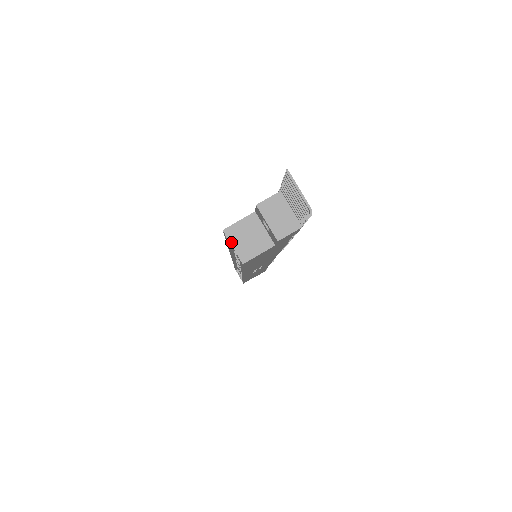
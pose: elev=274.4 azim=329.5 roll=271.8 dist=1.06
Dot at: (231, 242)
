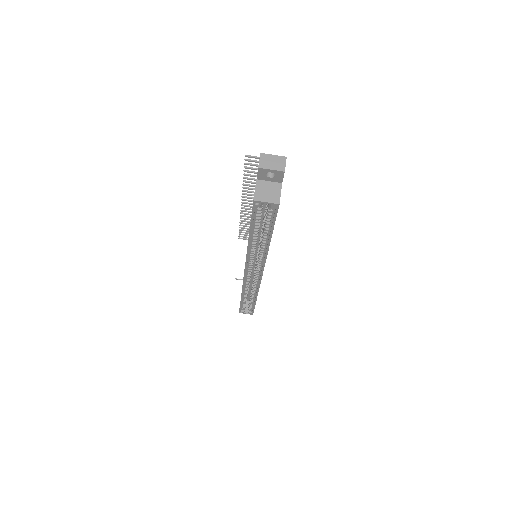
Dot at: (263, 201)
